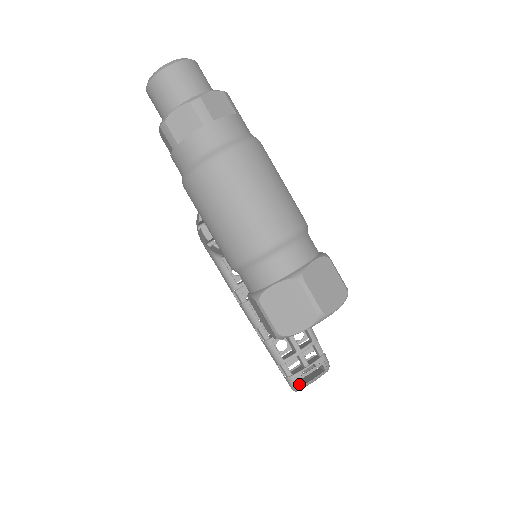
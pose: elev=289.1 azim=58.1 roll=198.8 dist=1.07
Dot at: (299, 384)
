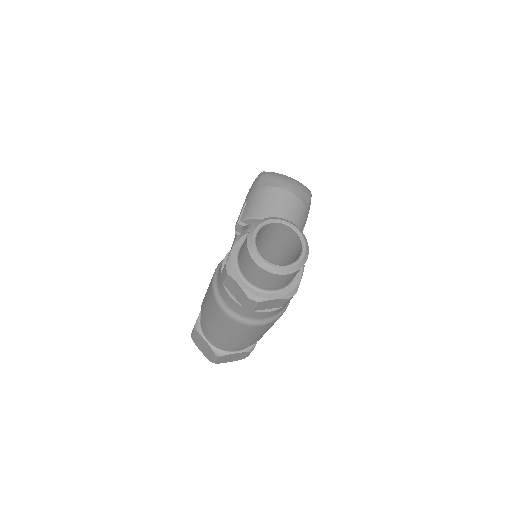
Dot at: occluded
